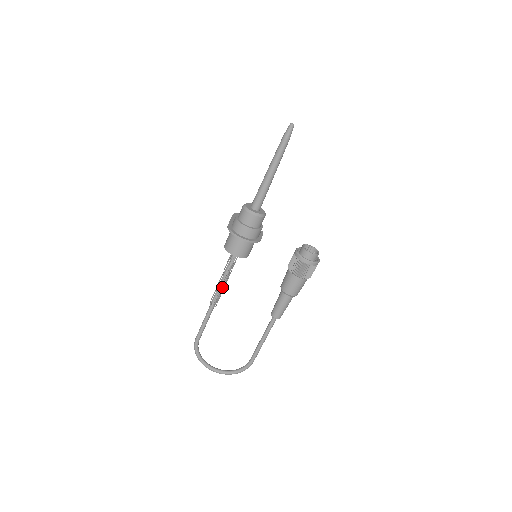
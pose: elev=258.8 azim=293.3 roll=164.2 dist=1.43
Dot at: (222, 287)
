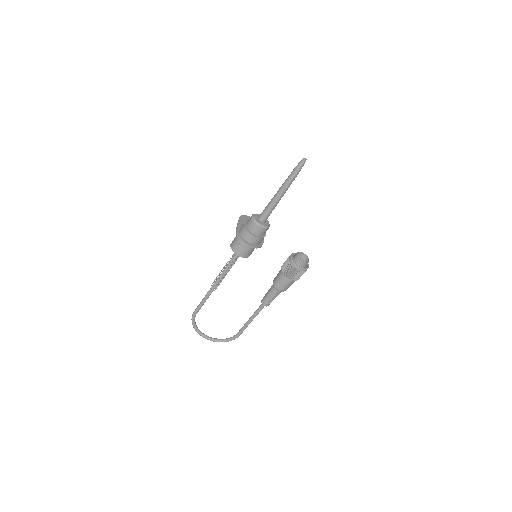
Dot at: (223, 276)
